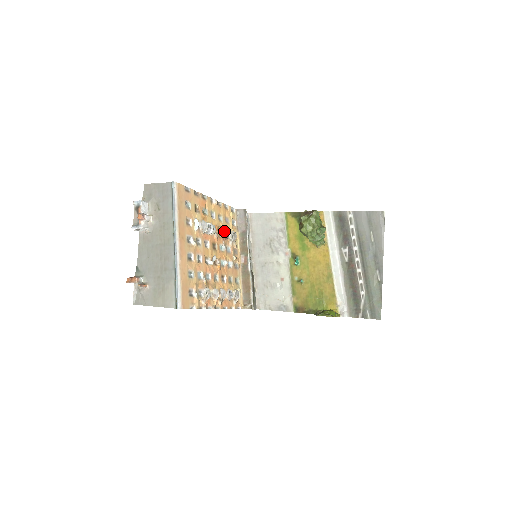
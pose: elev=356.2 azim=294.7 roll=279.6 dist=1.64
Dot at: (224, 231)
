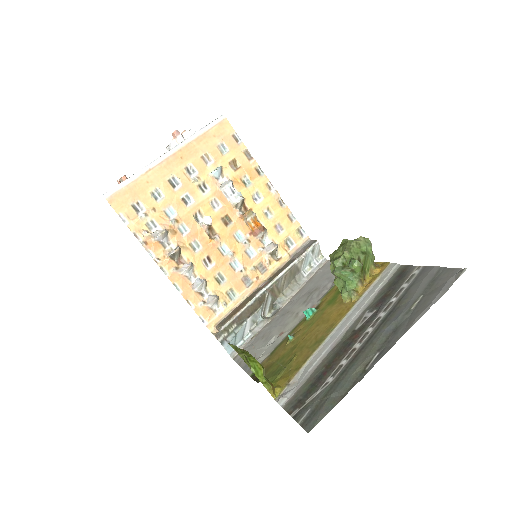
Dot at: (256, 222)
